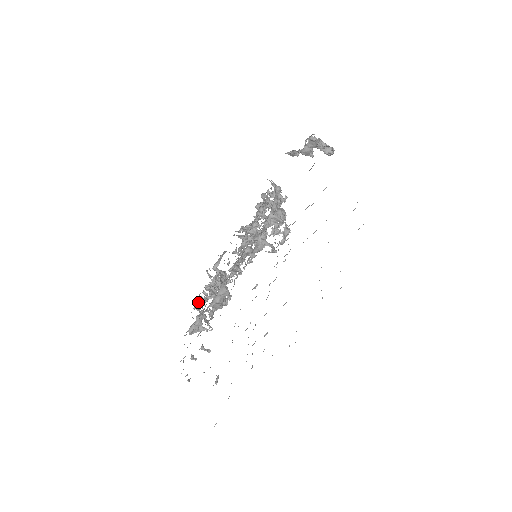
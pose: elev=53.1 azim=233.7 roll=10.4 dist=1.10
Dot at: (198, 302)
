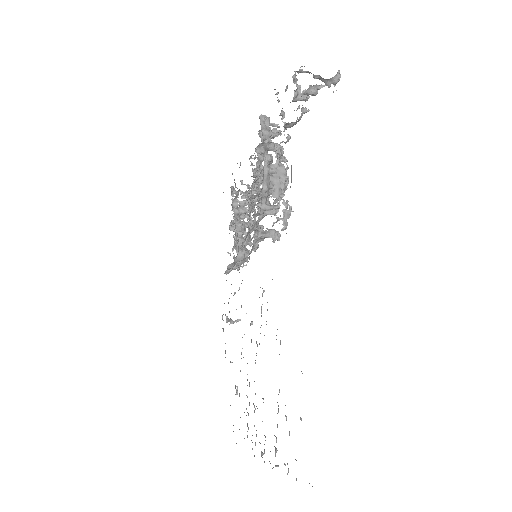
Dot at: occluded
